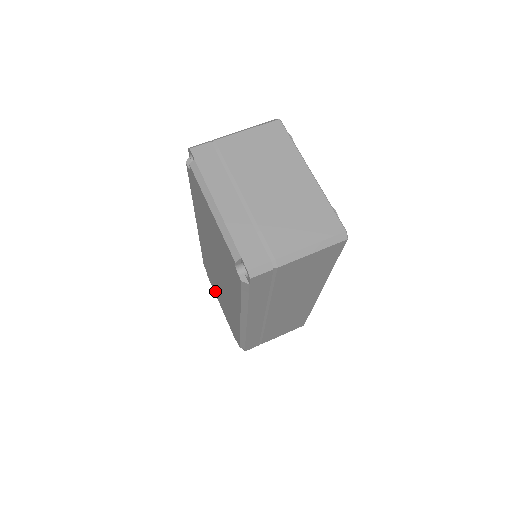
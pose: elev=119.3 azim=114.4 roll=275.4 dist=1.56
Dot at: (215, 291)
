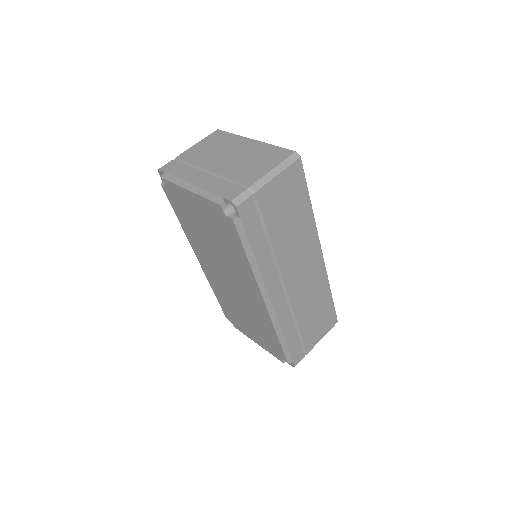
Dot at: (244, 330)
